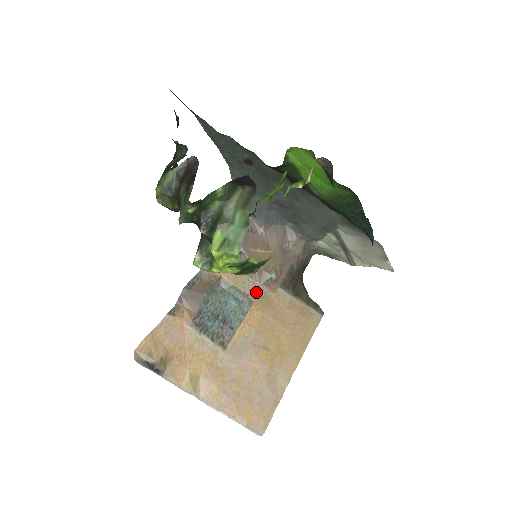
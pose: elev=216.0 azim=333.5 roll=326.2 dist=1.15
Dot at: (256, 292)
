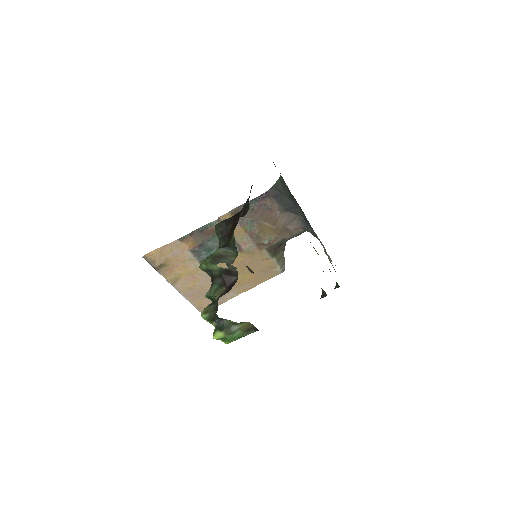
Dot at: (247, 247)
